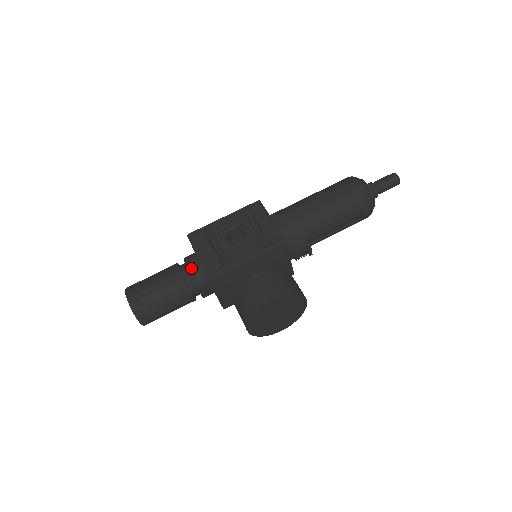
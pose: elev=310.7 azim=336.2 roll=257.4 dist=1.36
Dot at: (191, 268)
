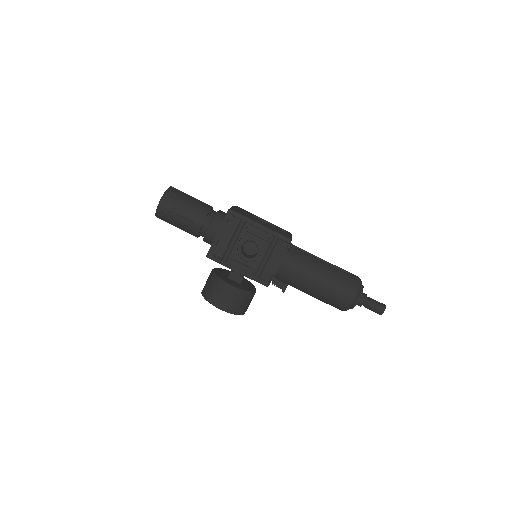
Dot at: (209, 232)
